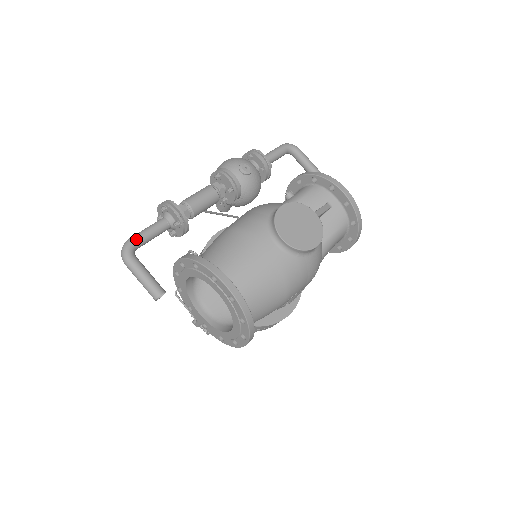
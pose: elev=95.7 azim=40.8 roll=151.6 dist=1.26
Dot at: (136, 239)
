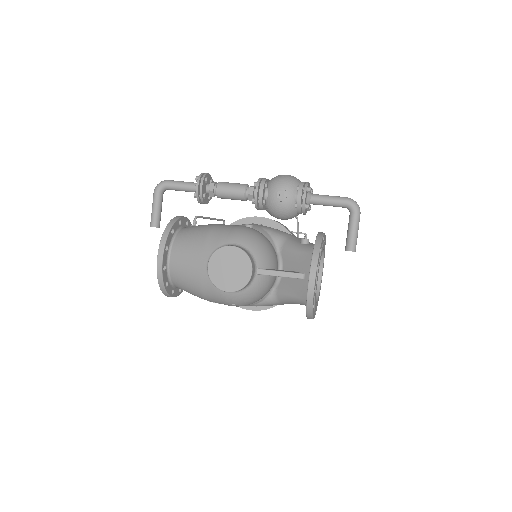
Dot at: (168, 184)
